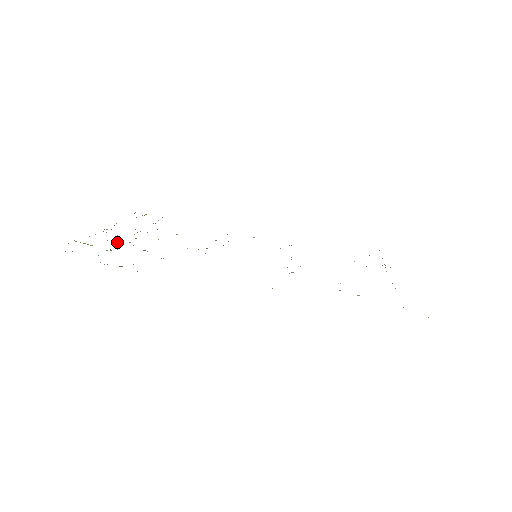
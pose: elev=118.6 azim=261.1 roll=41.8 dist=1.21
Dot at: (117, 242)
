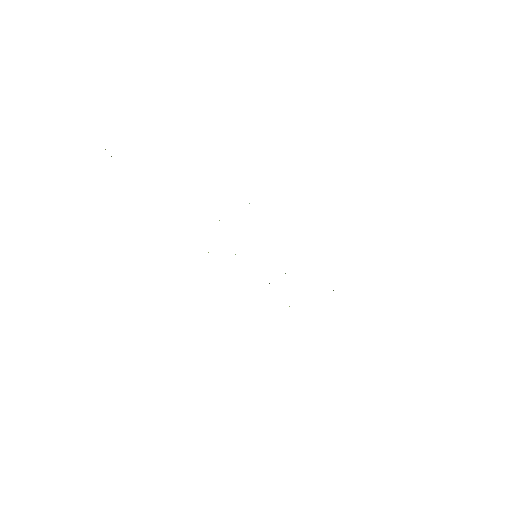
Dot at: occluded
